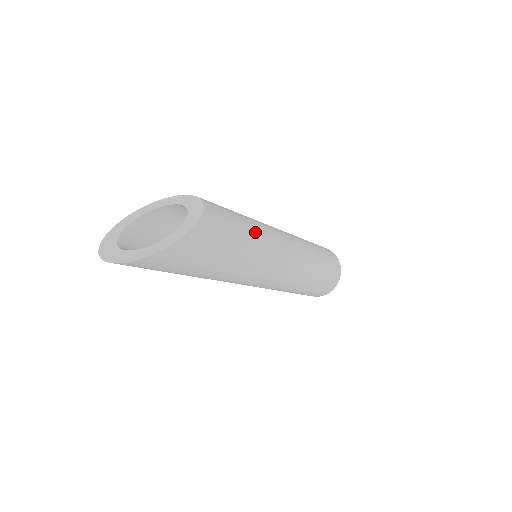
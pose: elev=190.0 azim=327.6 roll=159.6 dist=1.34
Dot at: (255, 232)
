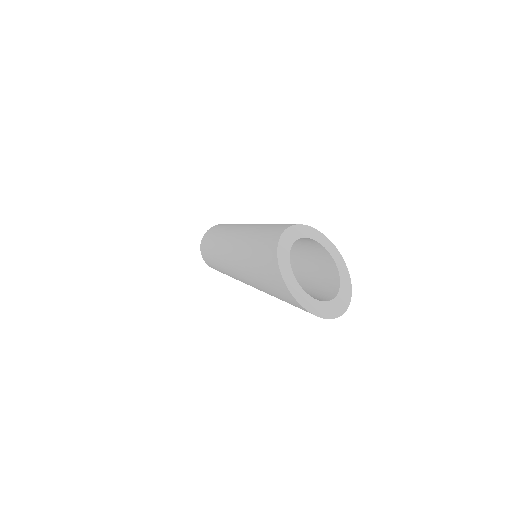
Dot at: occluded
